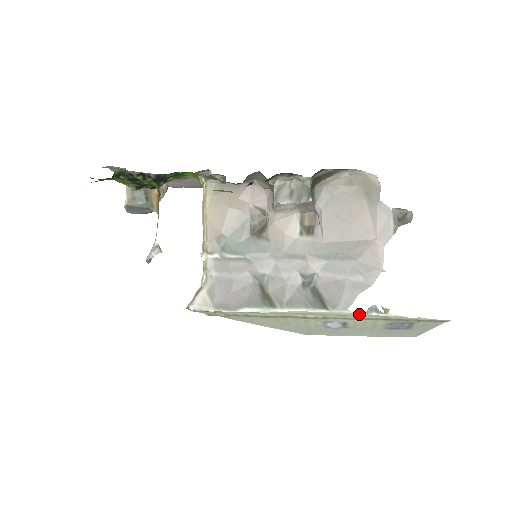
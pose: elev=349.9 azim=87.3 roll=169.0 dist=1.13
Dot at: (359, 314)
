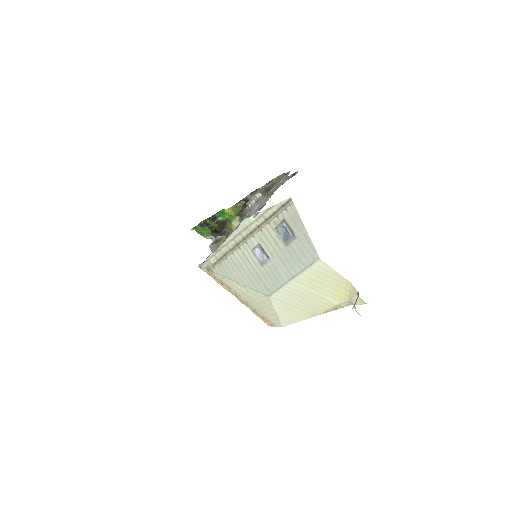
Dot at: (250, 220)
